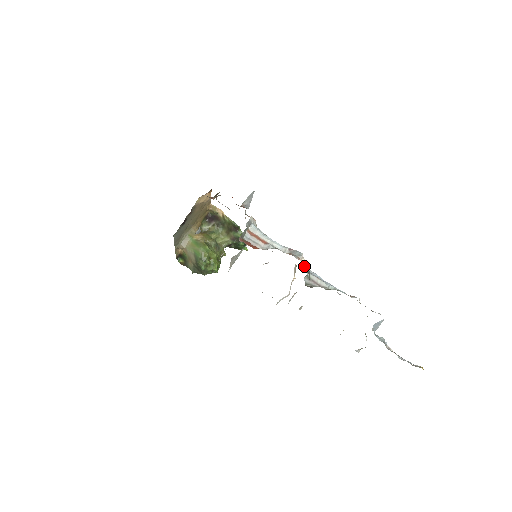
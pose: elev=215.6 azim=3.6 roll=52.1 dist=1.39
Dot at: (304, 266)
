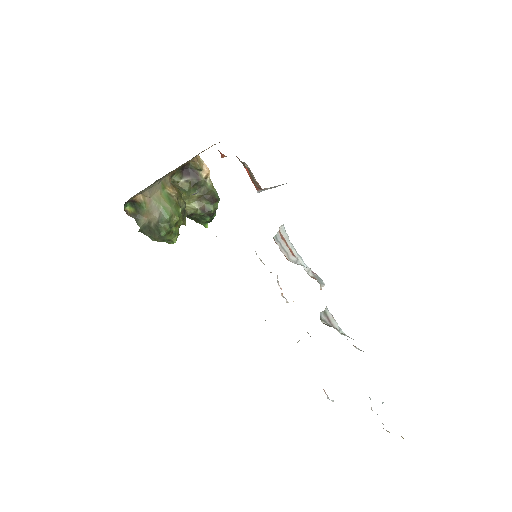
Dot at: occluded
